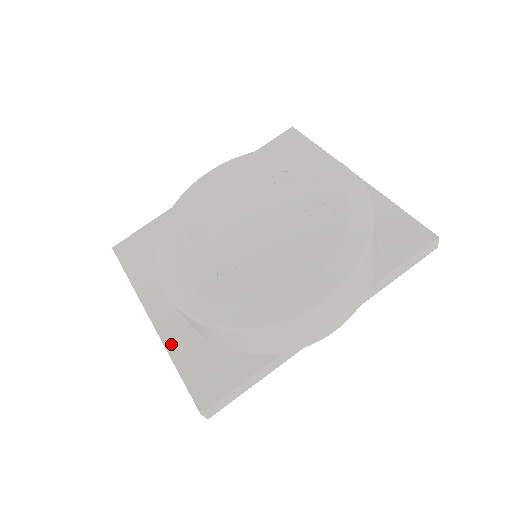
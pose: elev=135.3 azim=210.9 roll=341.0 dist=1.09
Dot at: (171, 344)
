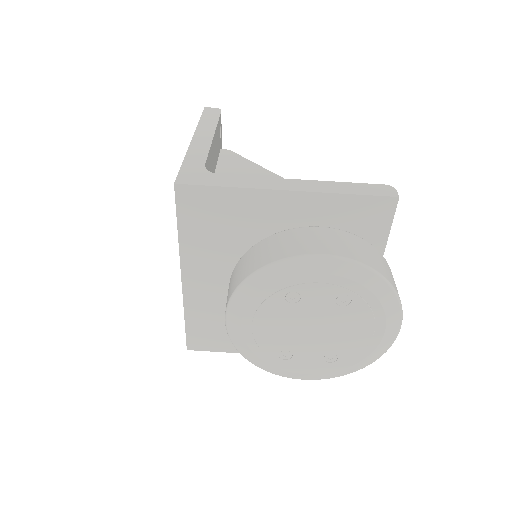
Dot at: occluded
